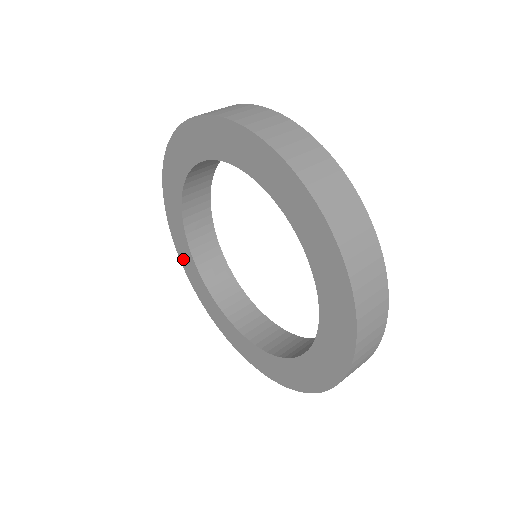
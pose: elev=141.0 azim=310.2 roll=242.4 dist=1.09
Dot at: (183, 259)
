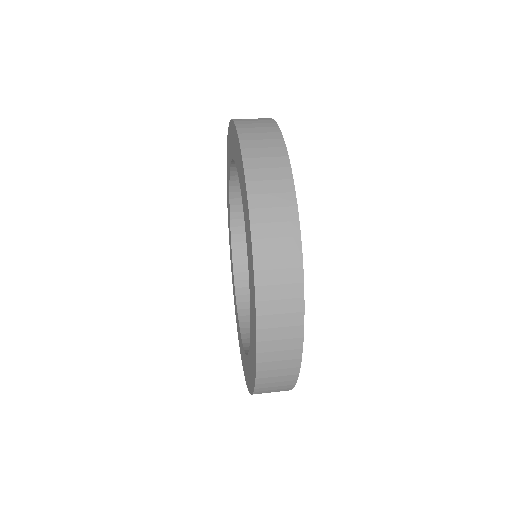
Dot at: occluded
